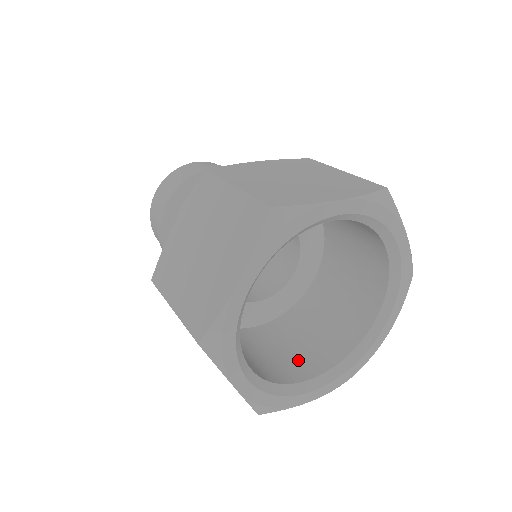
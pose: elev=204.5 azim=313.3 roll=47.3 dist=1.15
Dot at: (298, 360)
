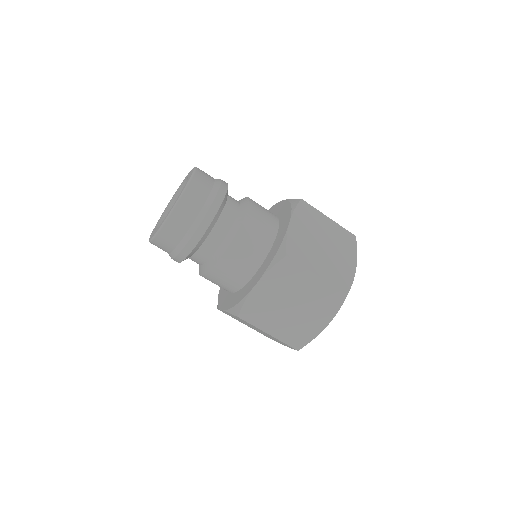
Dot at: occluded
